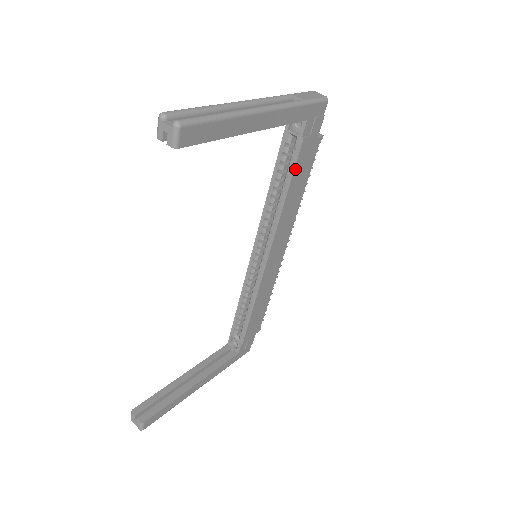
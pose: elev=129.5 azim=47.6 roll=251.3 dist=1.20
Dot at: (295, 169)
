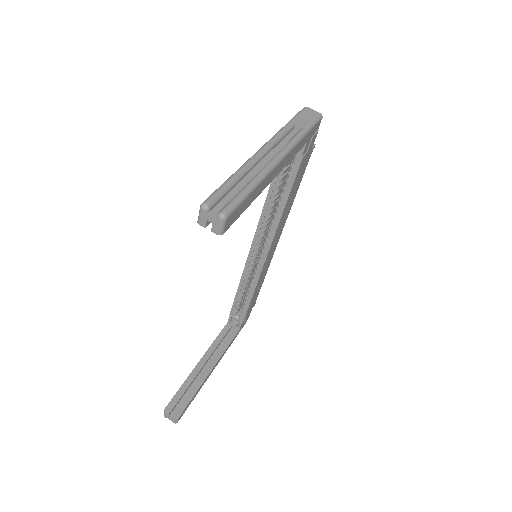
Dot at: (293, 183)
